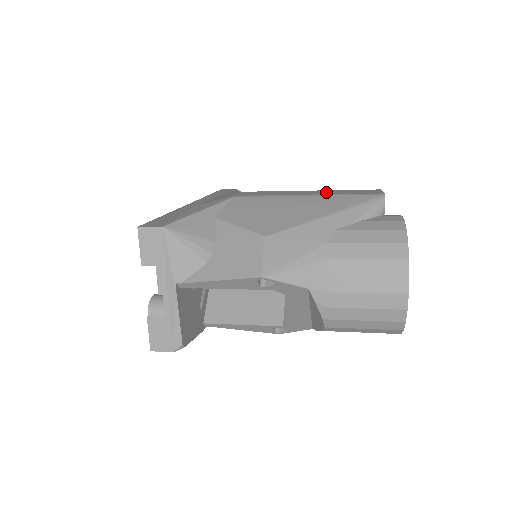
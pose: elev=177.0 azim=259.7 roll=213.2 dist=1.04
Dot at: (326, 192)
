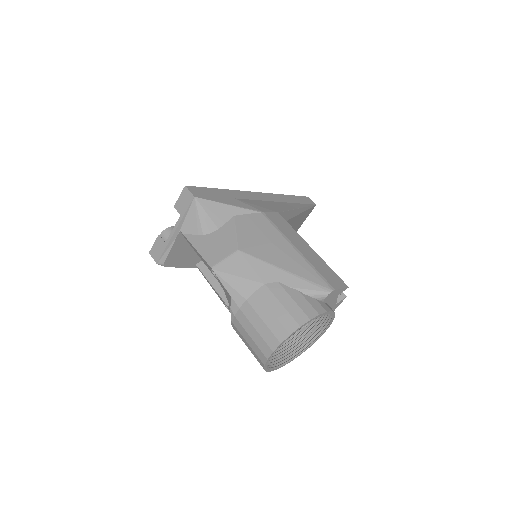
Dot at: (313, 257)
